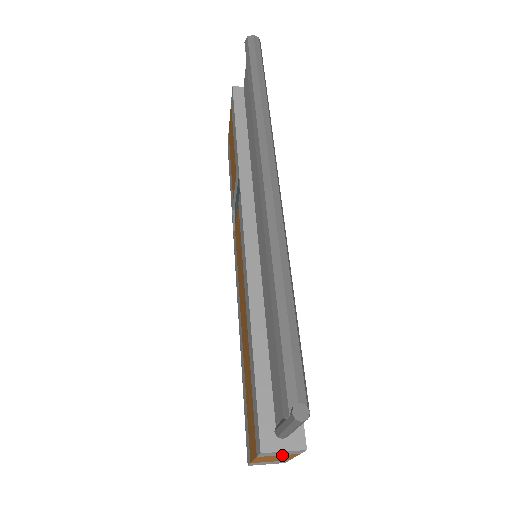
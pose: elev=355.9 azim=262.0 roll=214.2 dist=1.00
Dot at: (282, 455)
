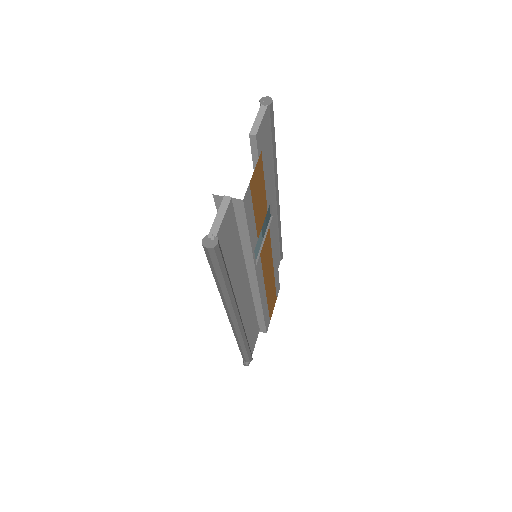
Dot at: occluded
